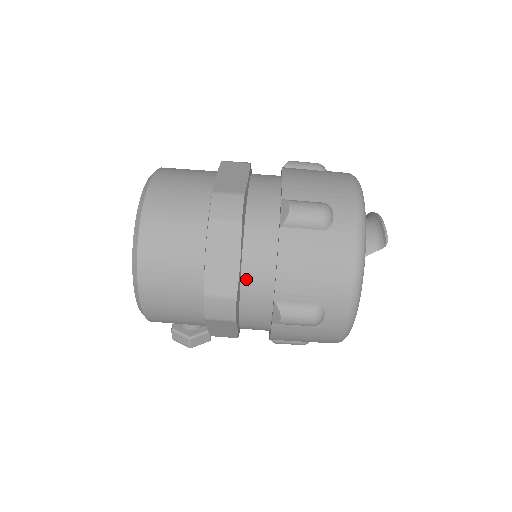
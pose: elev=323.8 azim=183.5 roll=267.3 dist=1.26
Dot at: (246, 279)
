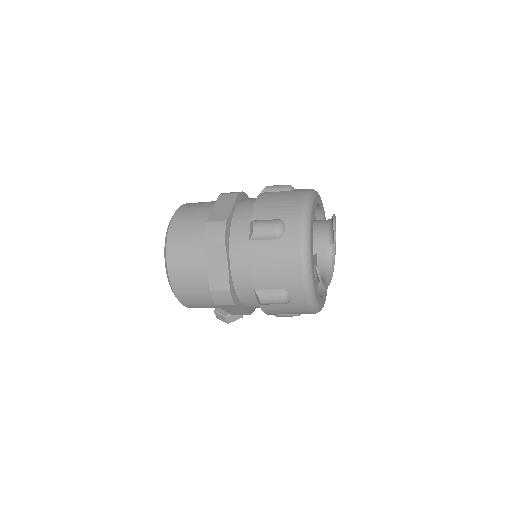
Dot at: (235, 277)
